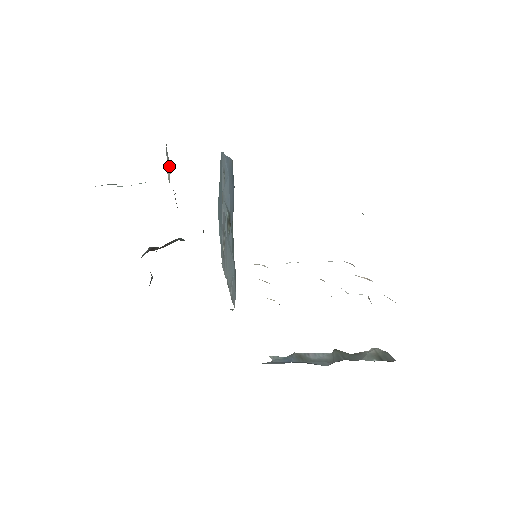
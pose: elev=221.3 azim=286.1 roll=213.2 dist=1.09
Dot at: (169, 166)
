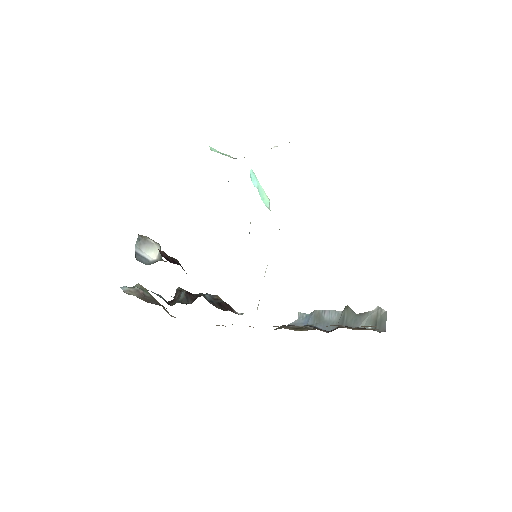
Dot at: (151, 246)
